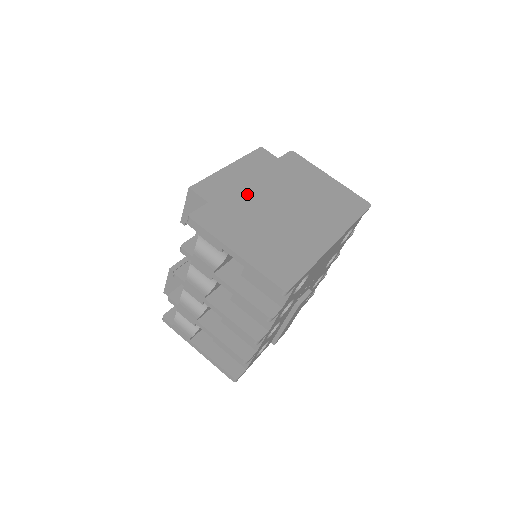
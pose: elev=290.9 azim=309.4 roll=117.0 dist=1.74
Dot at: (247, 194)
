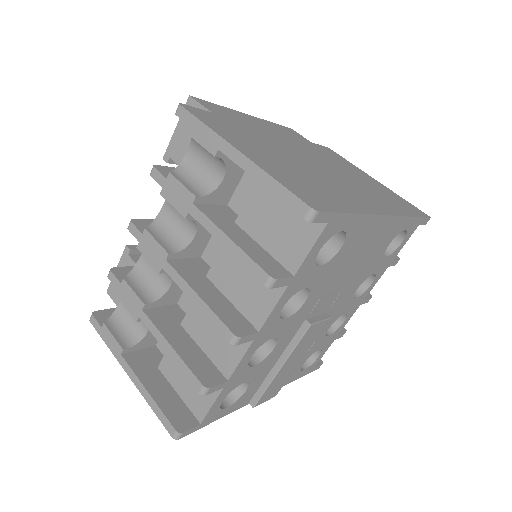
Dot at: (268, 135)
